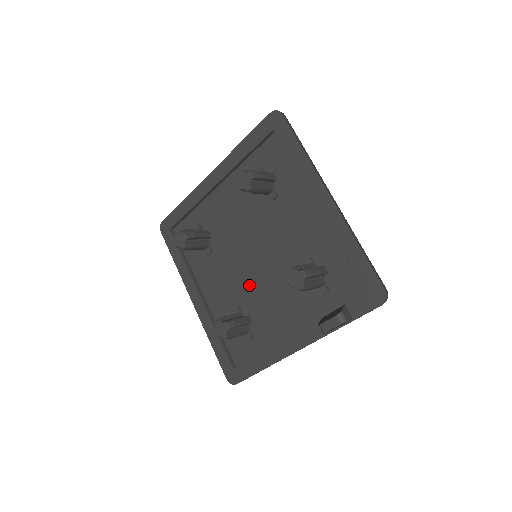
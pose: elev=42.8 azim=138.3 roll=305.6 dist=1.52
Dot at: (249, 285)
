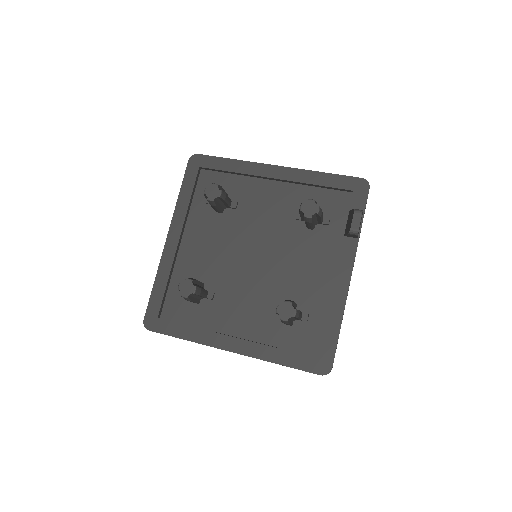
Dot at: (269, 282)
